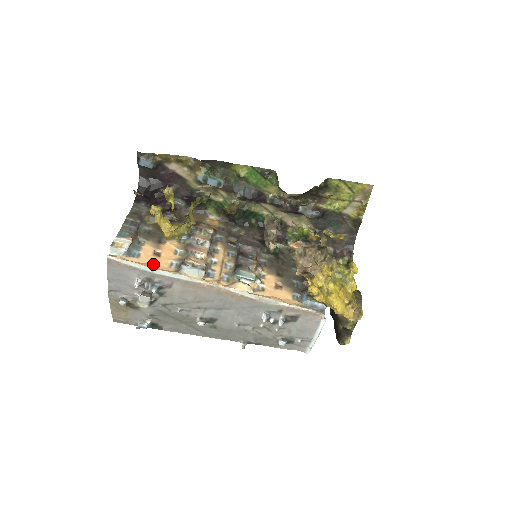
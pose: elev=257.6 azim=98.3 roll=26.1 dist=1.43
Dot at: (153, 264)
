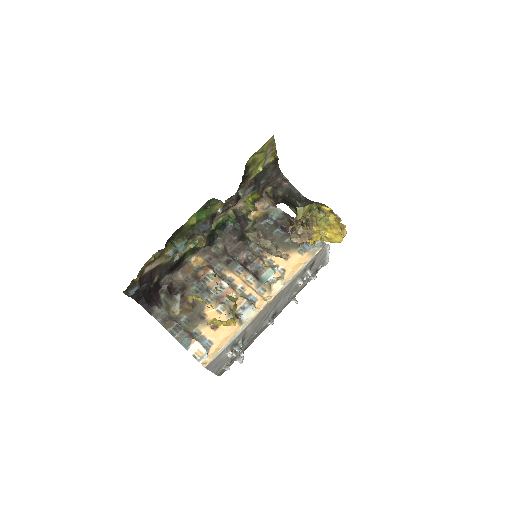
Dot at: (224, 336)
